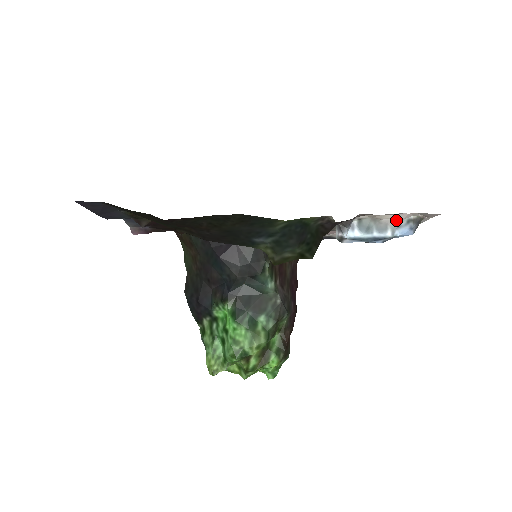
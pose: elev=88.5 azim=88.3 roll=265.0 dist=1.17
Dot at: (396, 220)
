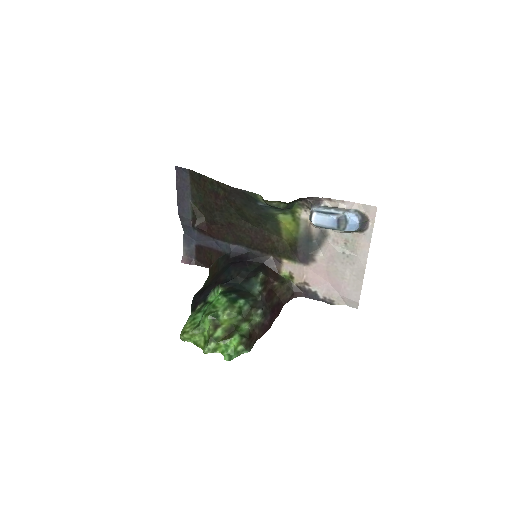
Dot at: (348, 209)
